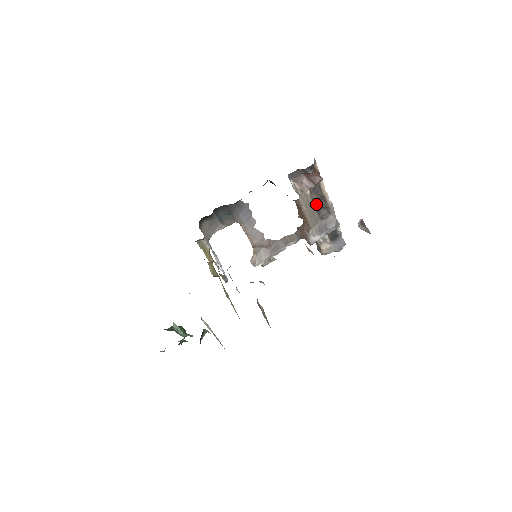
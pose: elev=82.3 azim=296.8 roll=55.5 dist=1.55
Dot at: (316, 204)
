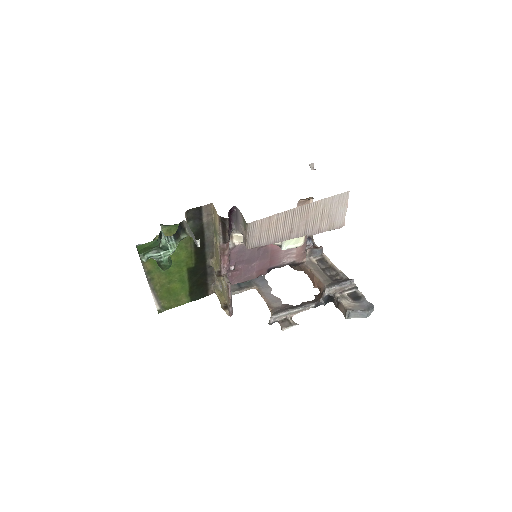
Dot at: (327, 273)
